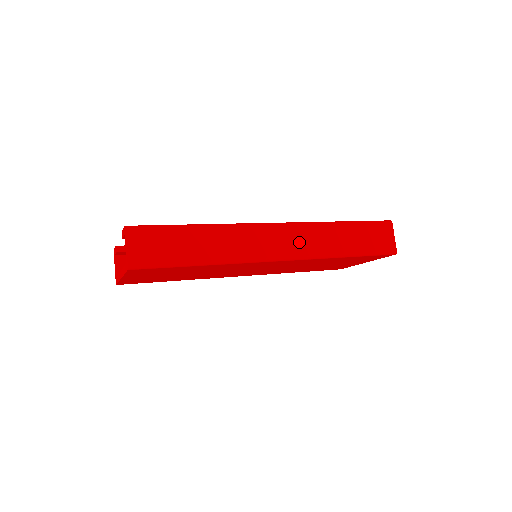
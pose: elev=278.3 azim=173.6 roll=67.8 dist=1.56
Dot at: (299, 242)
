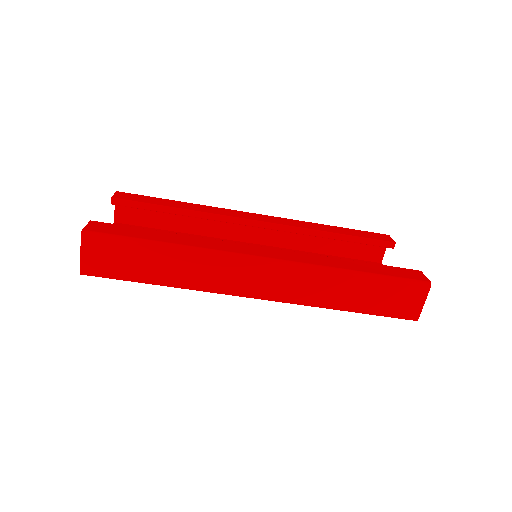
Dot at: (288, 285)
